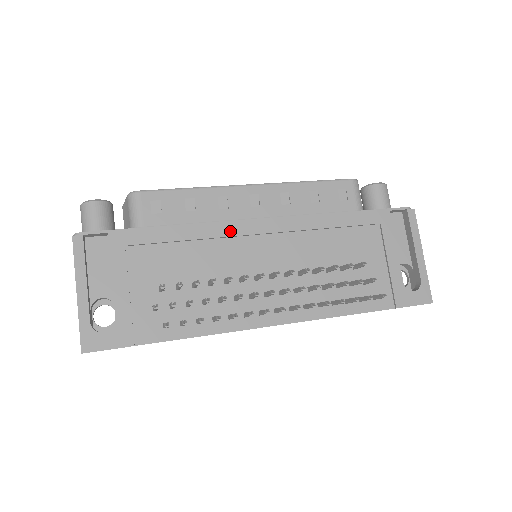
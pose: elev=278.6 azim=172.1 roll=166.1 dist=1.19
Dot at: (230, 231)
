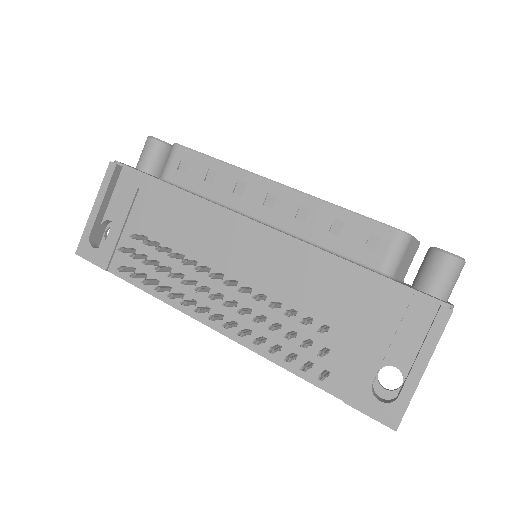
Dot at: (222, 219)
